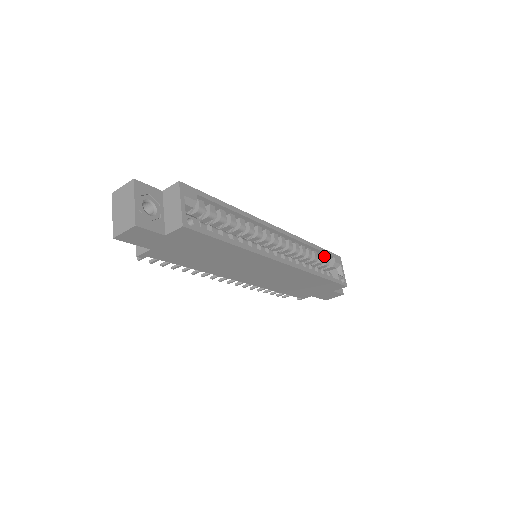
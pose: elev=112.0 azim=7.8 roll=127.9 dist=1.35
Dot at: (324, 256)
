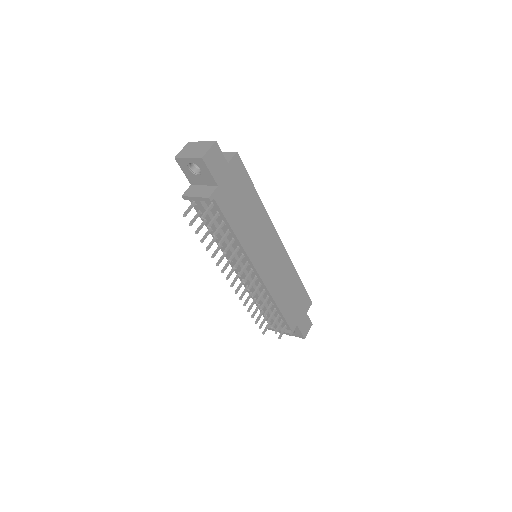
Dot at: occluded
